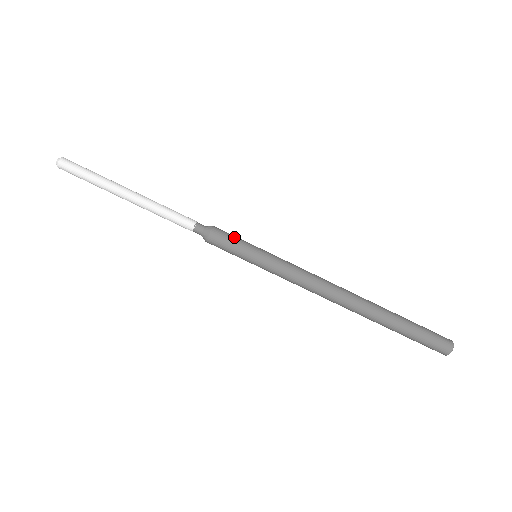
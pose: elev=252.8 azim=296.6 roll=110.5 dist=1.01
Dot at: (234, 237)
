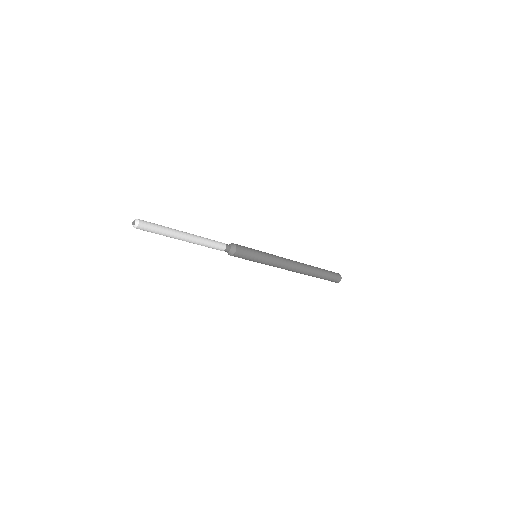
Dot at: (246, 257)
